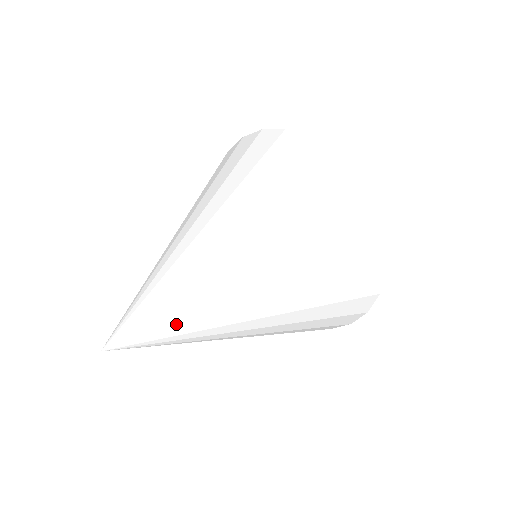
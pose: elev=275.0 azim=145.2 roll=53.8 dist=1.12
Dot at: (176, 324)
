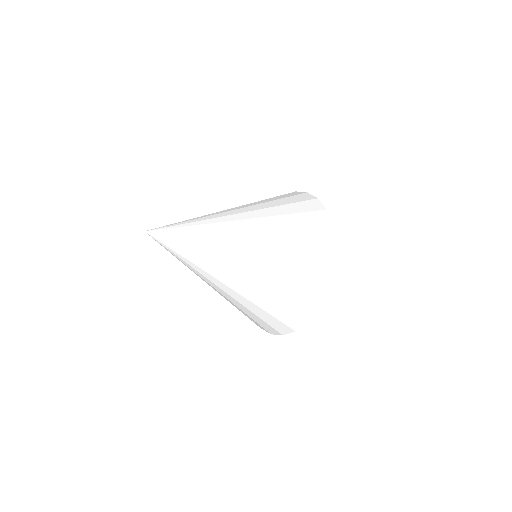
Dot at: (190, 236)
